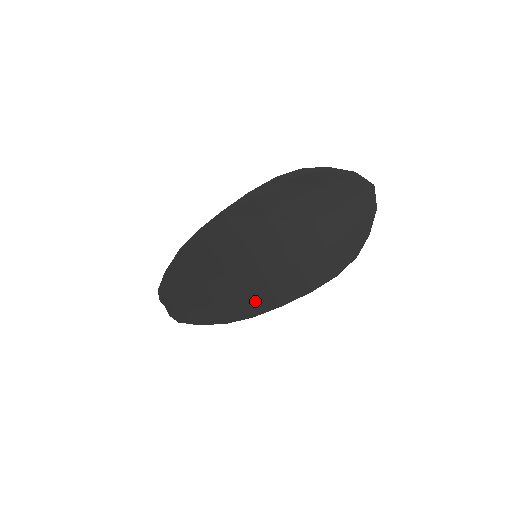
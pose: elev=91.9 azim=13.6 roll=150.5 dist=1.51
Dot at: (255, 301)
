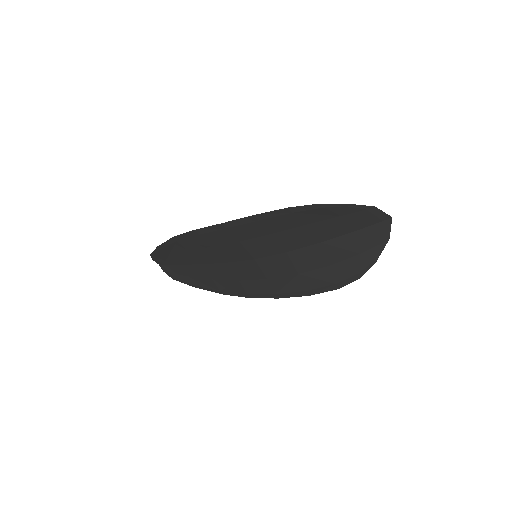
Dot at: (252, 289)
